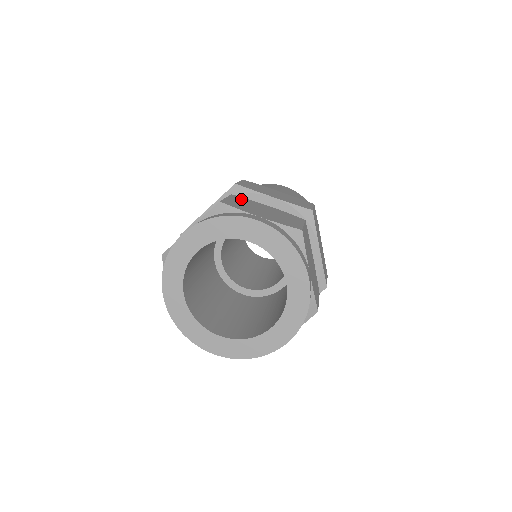
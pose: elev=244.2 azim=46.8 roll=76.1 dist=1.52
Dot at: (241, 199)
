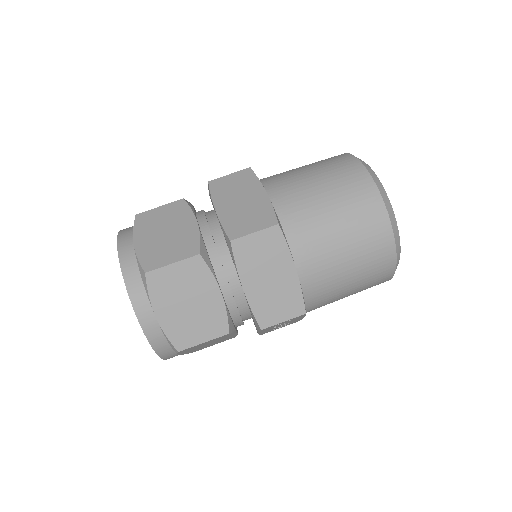
Dot at: (178, 208)
